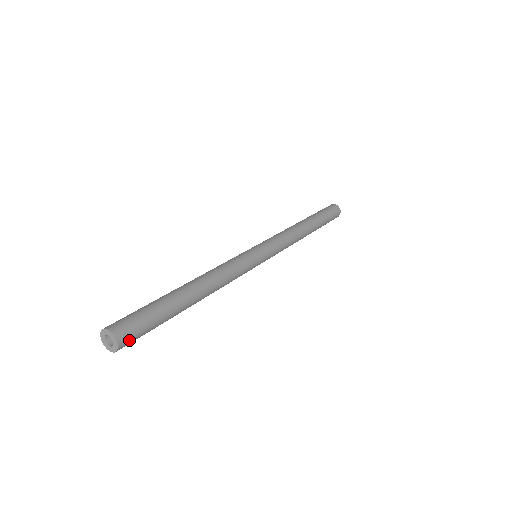
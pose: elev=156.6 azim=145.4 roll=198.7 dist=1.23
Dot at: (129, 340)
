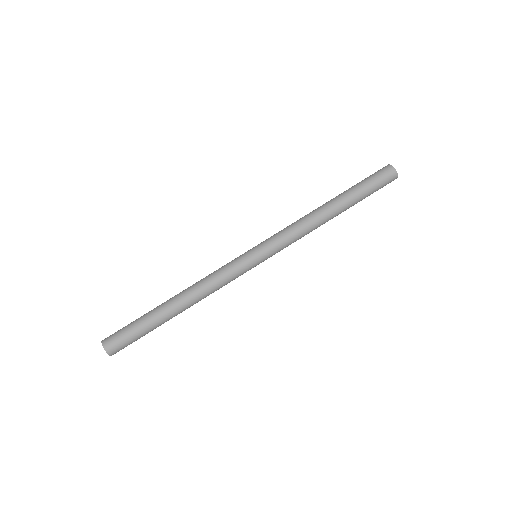
Dot at: occluded
